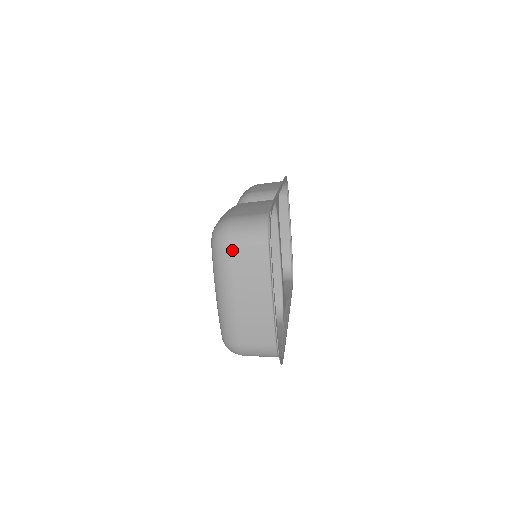
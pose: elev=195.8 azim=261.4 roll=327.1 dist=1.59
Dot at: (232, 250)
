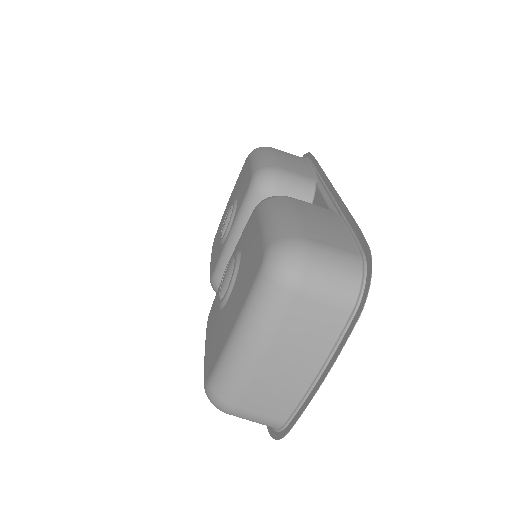
Dot at: (298, 296)
